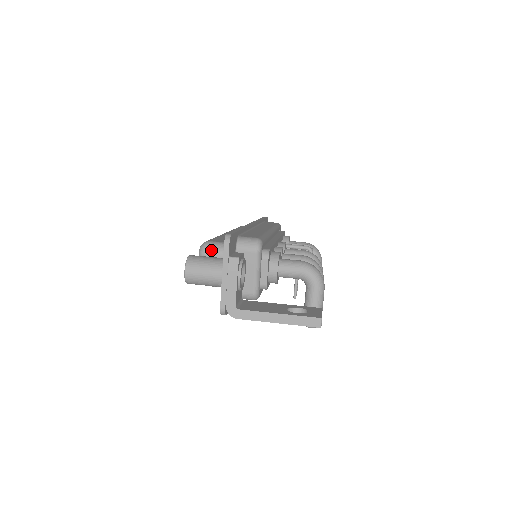
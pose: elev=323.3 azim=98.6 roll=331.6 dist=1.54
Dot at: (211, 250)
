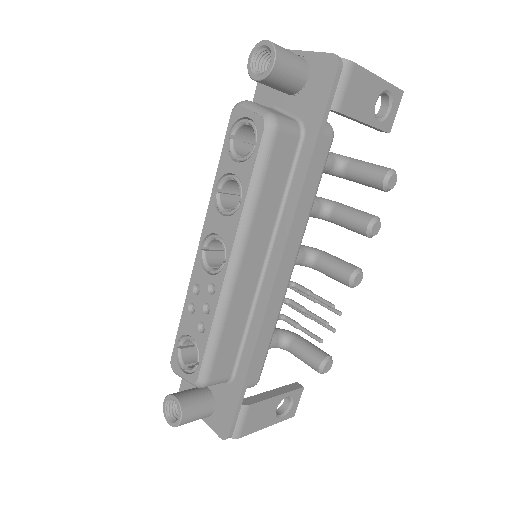
Dot at: occluded
